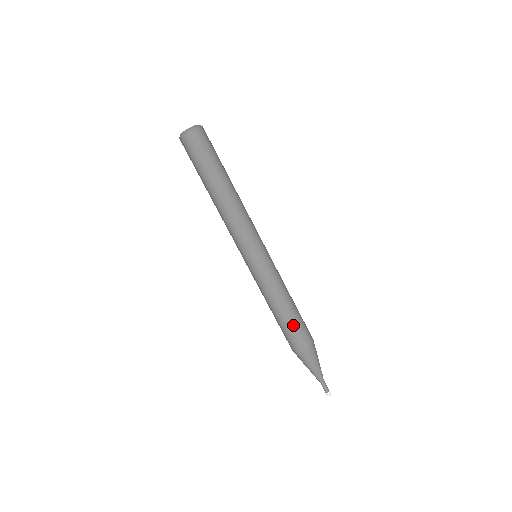
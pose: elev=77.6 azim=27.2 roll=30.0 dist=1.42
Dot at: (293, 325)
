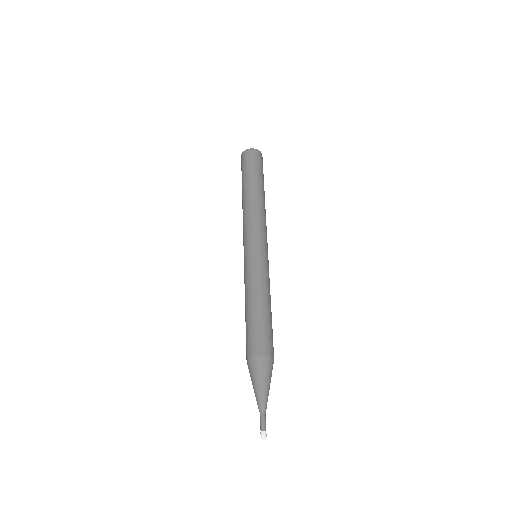
Dot at: (267, 325)
